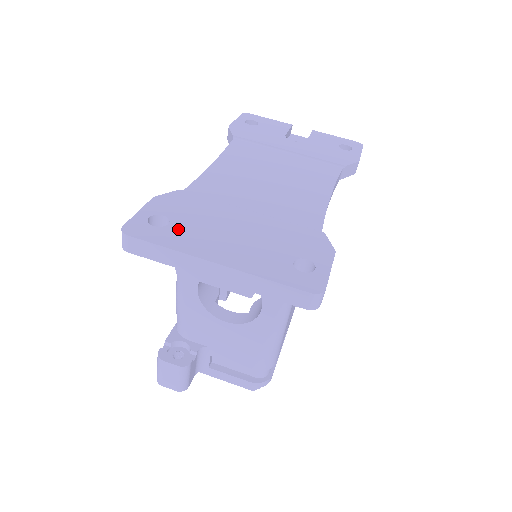
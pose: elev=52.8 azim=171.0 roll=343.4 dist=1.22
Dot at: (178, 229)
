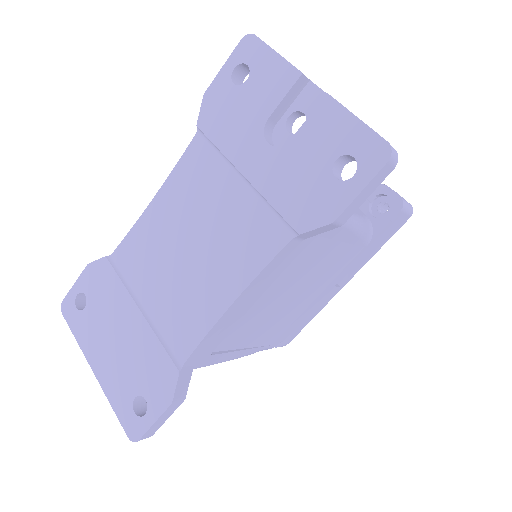
Dot at: (87, 318)
